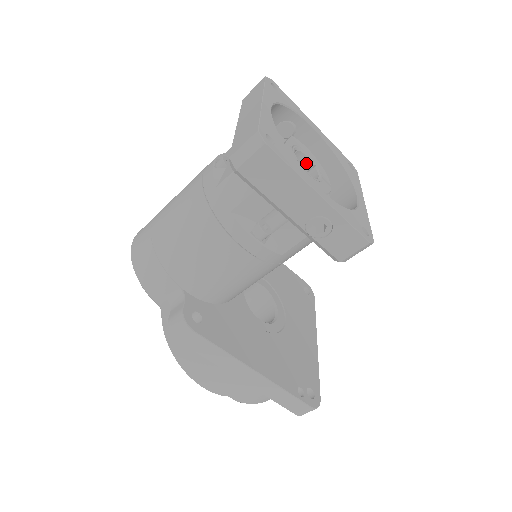
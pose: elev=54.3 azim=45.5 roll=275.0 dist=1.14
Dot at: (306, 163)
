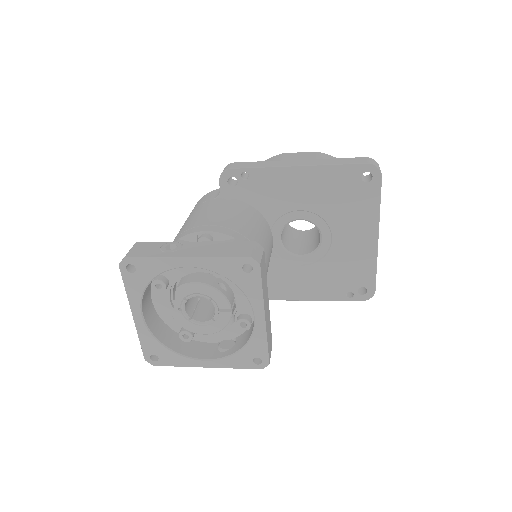
Dot at: (204, 294)
